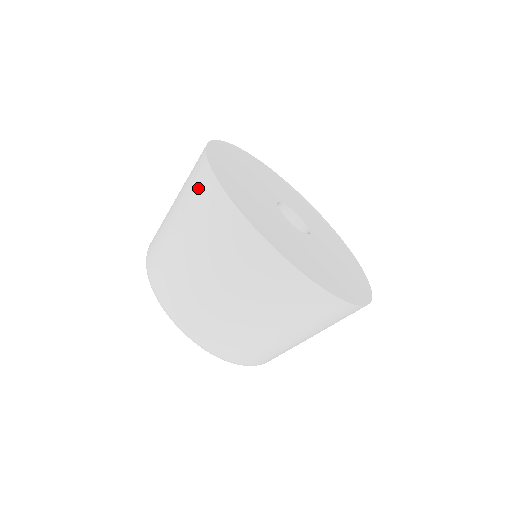
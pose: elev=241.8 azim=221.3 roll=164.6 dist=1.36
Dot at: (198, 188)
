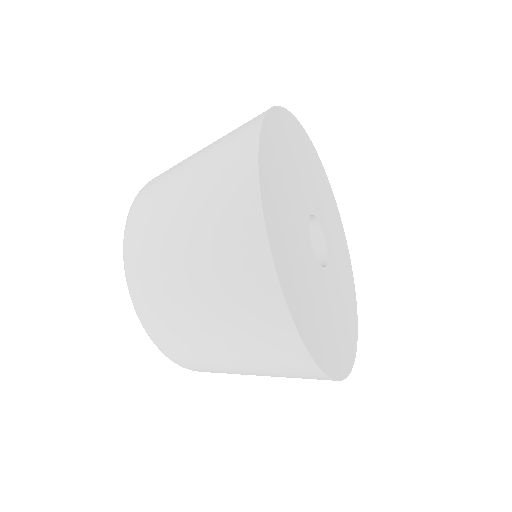
Dot at: (242, 264)
